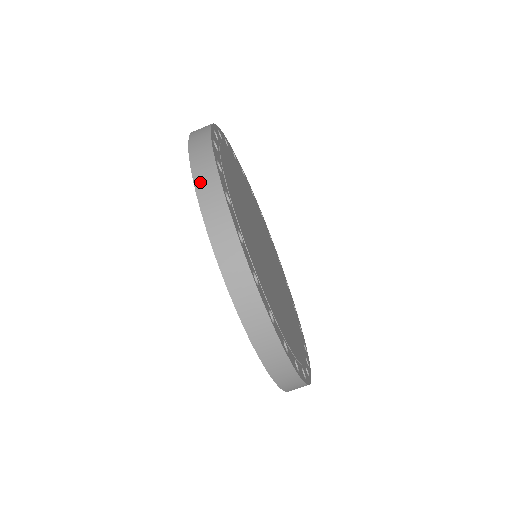
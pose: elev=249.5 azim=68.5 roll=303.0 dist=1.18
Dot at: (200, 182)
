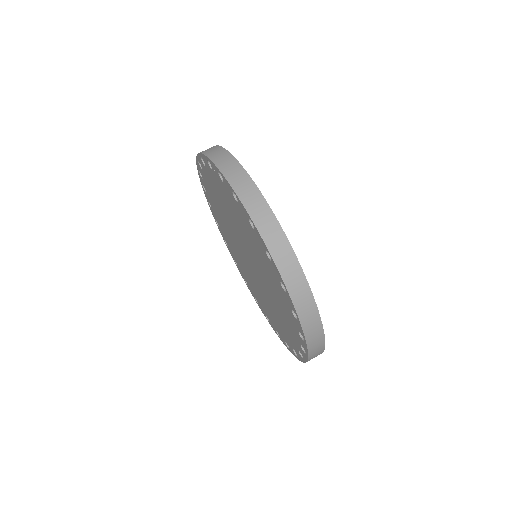
Dot at: occluded
